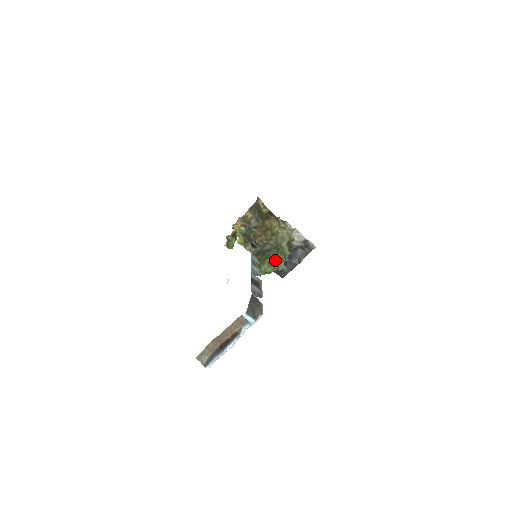
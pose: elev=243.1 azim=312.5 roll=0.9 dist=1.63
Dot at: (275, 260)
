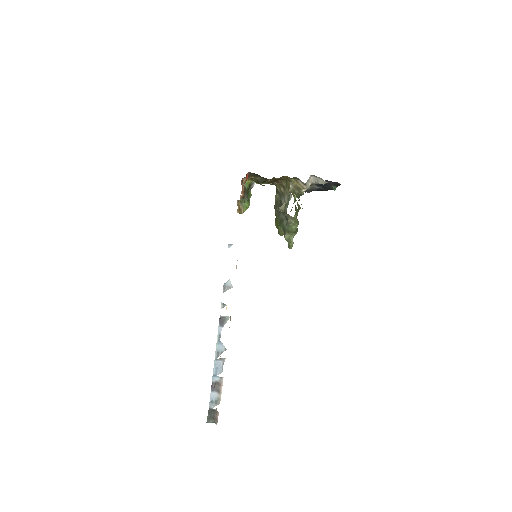
Dot at: (284, 237)
